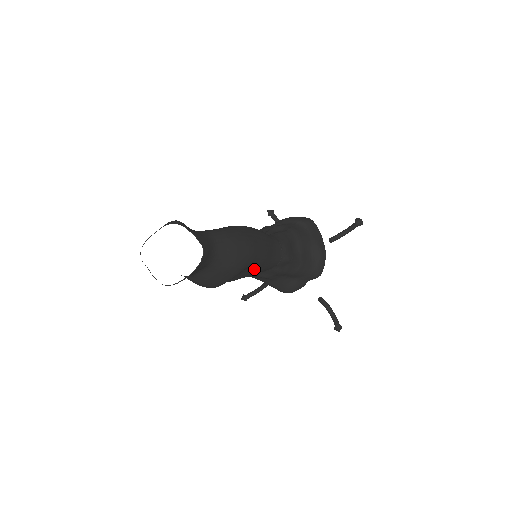
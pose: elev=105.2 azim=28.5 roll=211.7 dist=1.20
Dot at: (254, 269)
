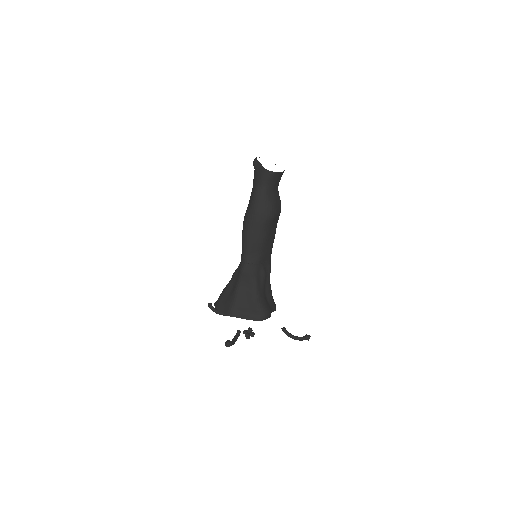
Dot at: (274, 235)
